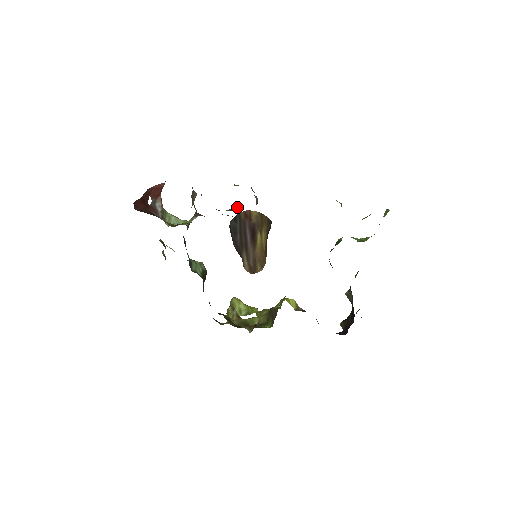
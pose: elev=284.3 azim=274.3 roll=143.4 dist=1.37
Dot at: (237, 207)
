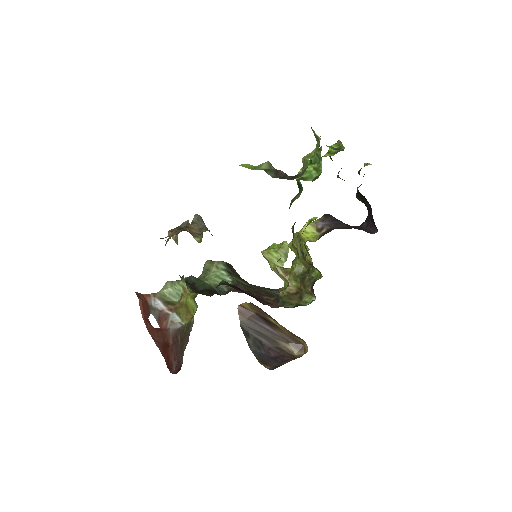
Dot at: (187, 223)
